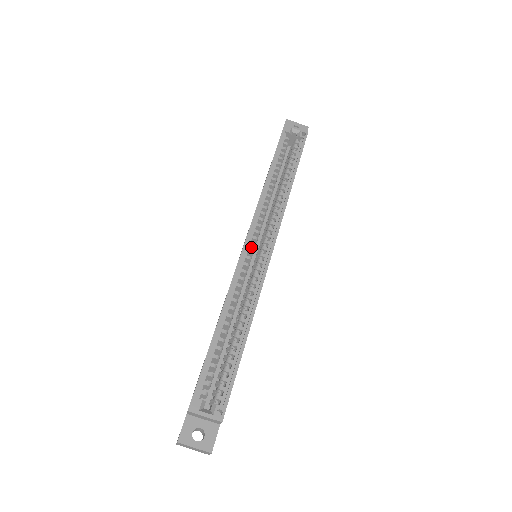
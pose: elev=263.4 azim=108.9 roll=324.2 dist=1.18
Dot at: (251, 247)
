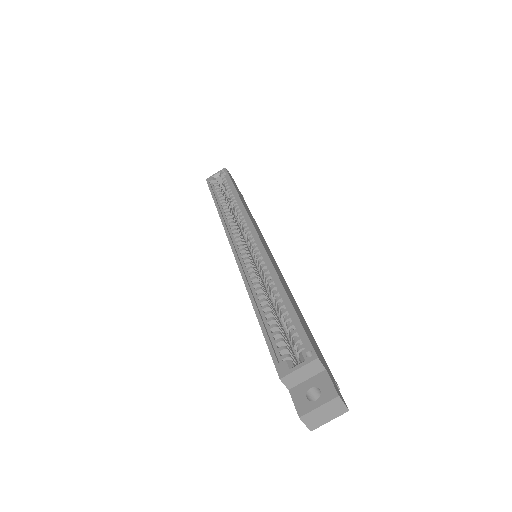
Dot at: occluded
